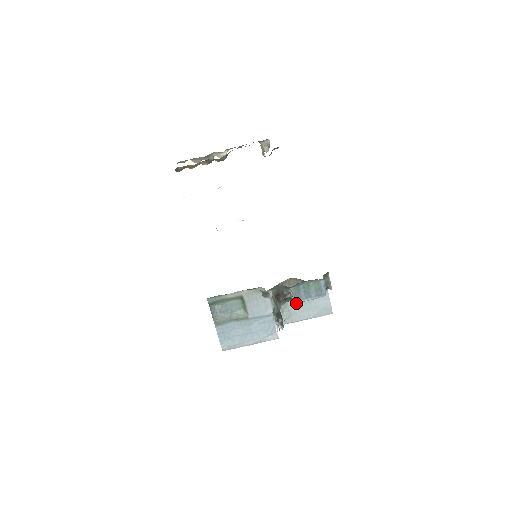
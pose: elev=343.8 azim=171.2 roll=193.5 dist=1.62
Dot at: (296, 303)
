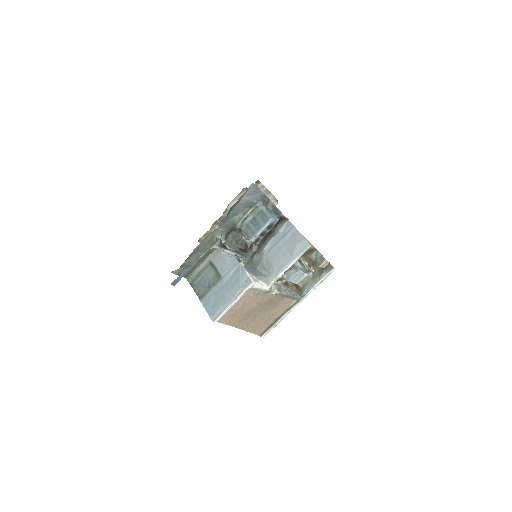
Dot at: (273, 254)
